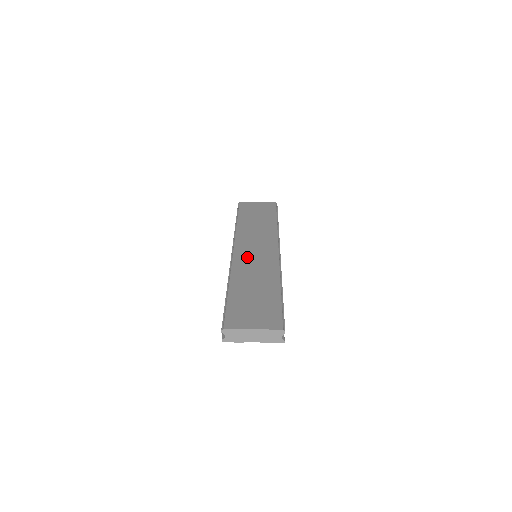
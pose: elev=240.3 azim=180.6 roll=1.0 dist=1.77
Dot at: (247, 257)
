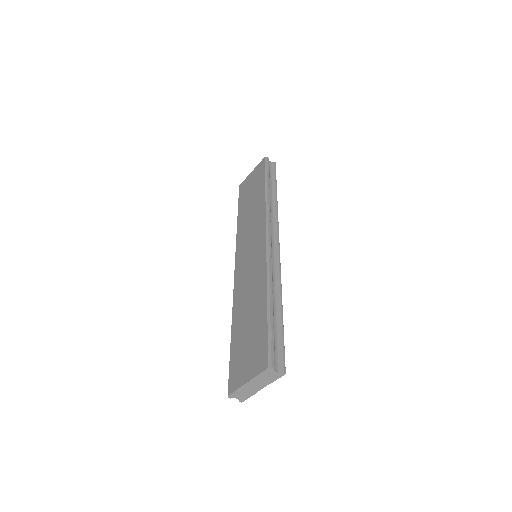
Dot at: (243, 270)
